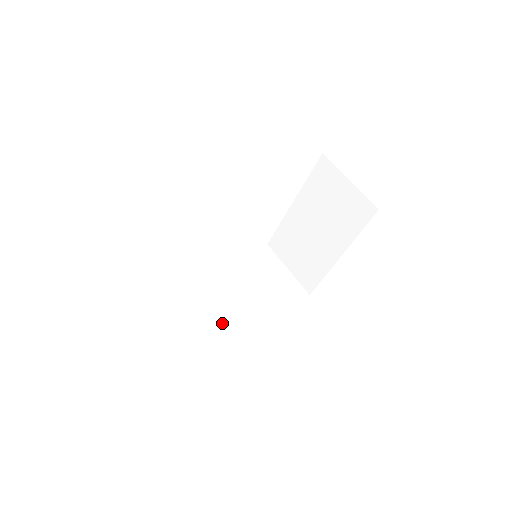
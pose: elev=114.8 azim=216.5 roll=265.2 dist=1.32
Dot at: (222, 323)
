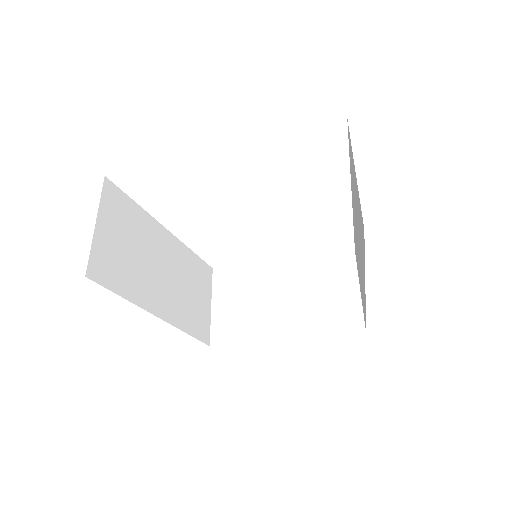
Dot at: (141, 276)
